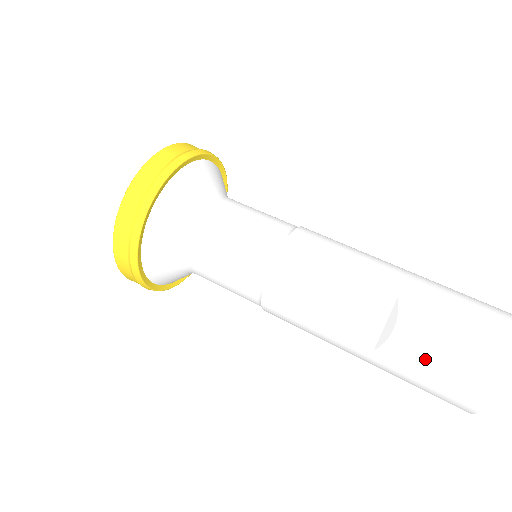
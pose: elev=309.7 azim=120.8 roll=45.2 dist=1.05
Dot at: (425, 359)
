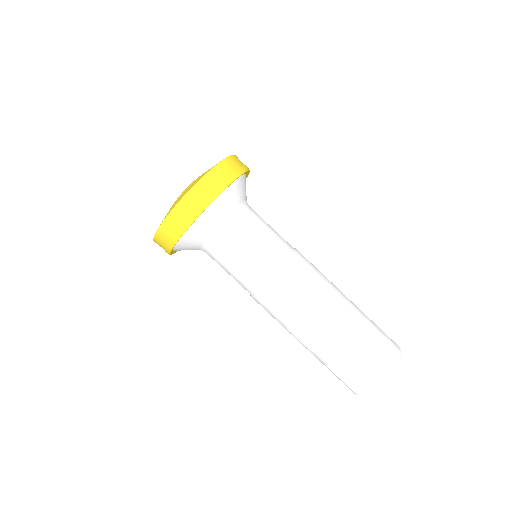
Dot at: (336, 366)
